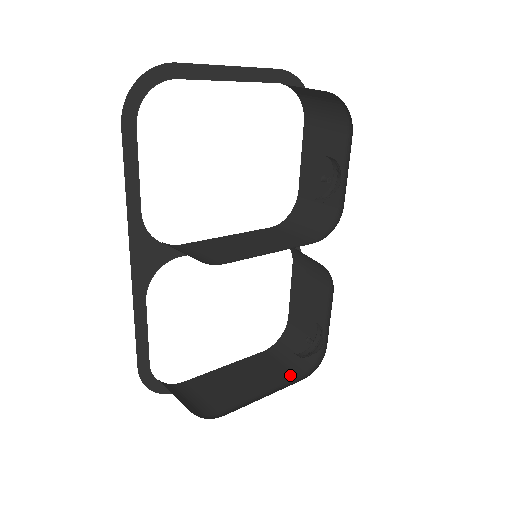
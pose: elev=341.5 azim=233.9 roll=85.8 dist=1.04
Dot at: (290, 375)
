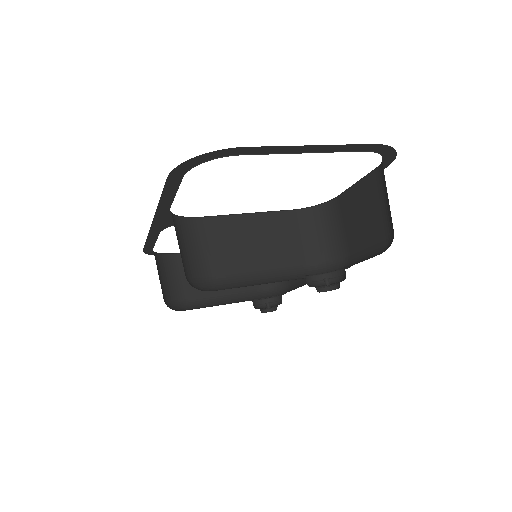
Dot at: occluded
